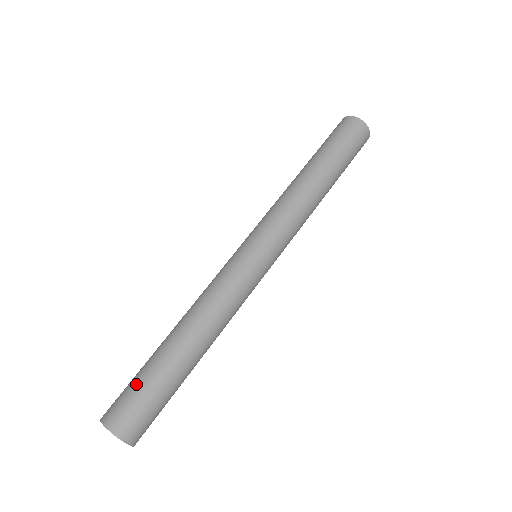
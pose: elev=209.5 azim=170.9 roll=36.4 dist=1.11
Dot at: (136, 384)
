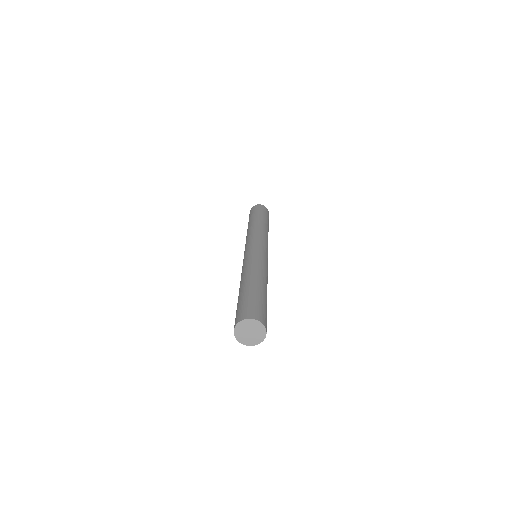
Dot at: (244, 301)
